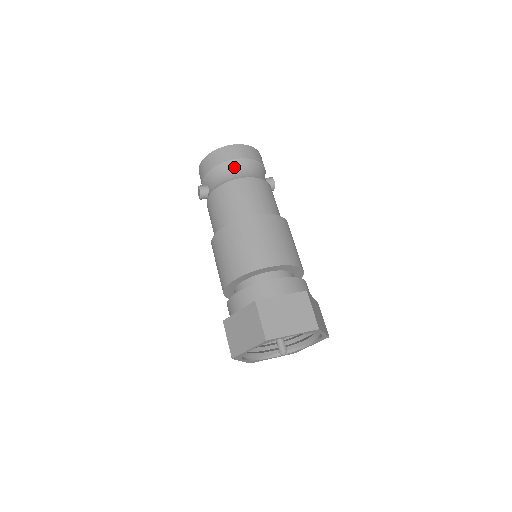
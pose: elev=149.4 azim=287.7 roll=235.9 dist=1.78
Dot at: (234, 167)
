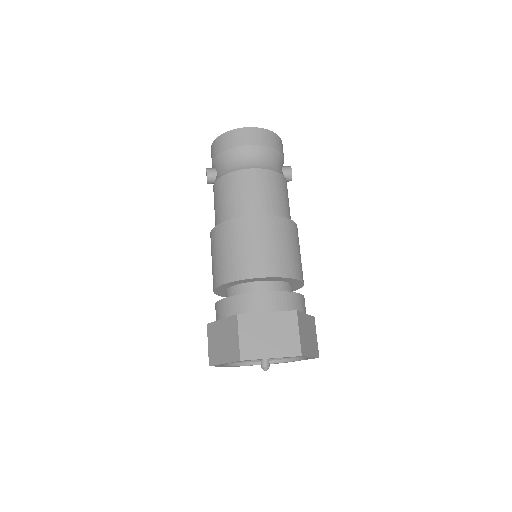
Dot at: (245, 154)
